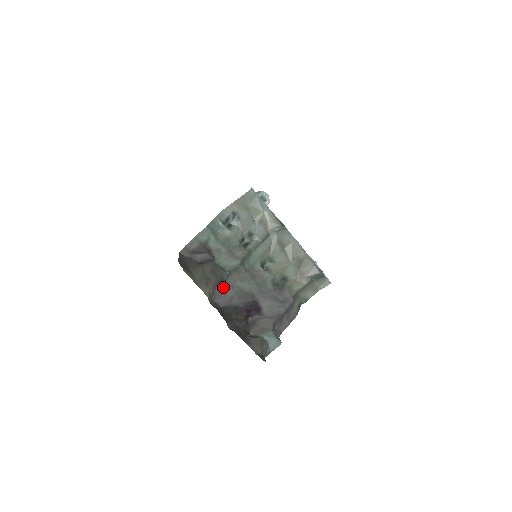
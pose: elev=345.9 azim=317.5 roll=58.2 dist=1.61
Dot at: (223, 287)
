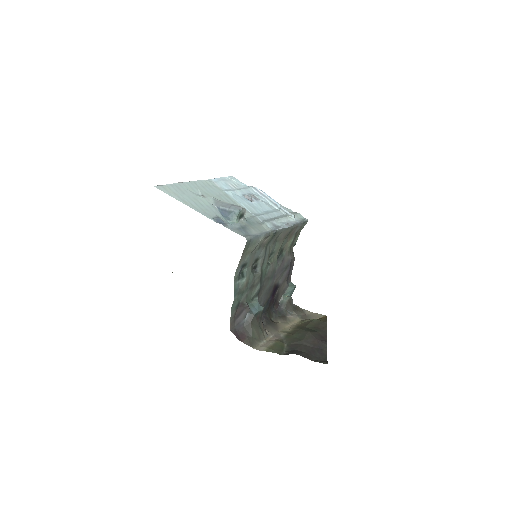
Dot at: occluded
